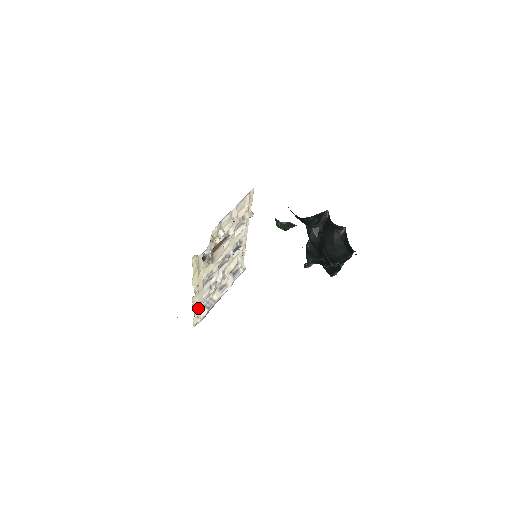
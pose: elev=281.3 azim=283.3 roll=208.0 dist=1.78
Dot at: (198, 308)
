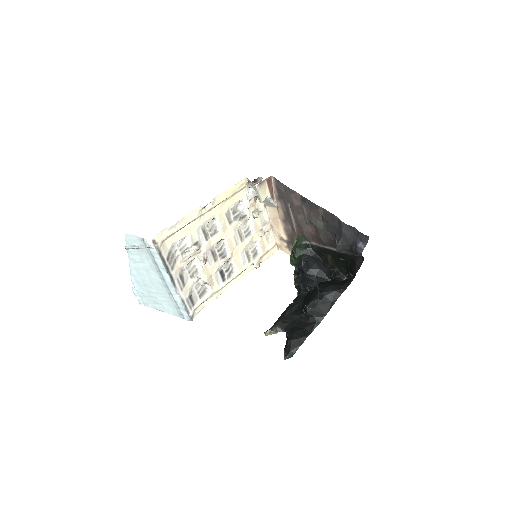
Dot at: (174, 235)
